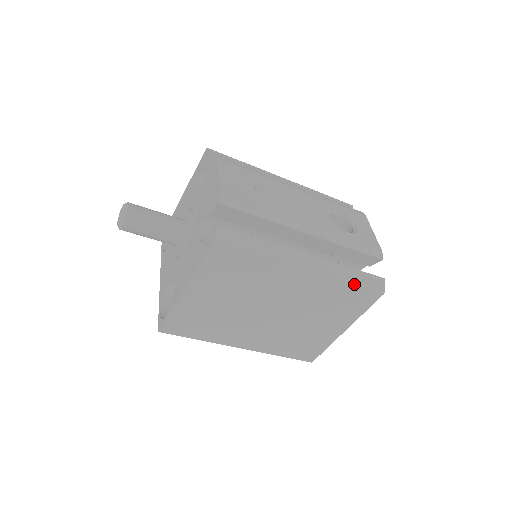
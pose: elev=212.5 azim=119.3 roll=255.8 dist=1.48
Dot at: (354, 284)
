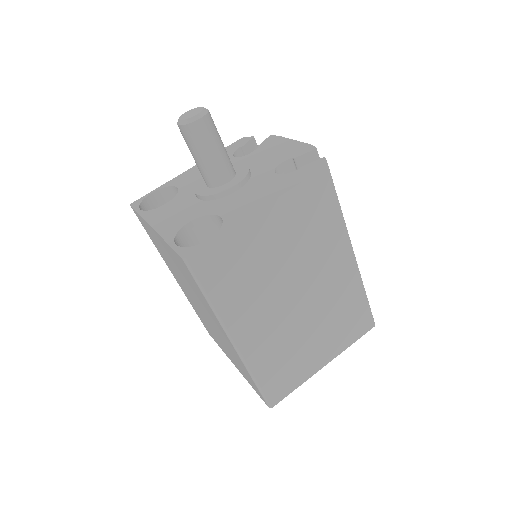
Dot at: (367, 299)
